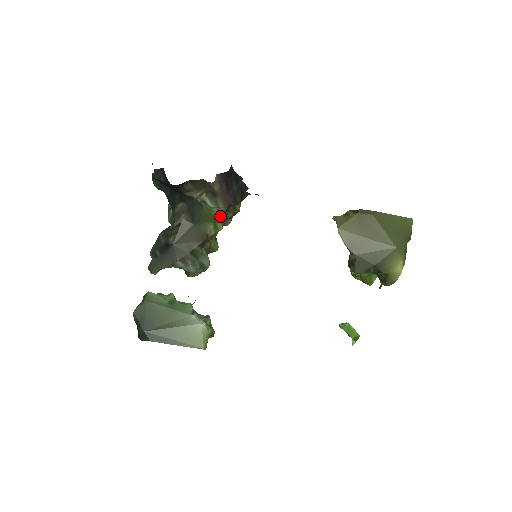
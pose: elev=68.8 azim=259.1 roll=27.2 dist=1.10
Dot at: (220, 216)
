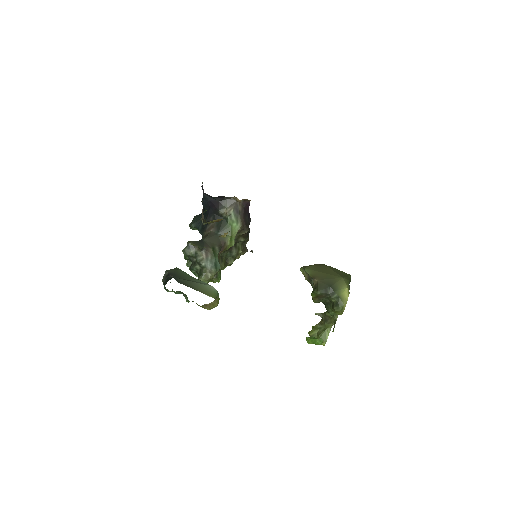
Dot at: (236, 232)
